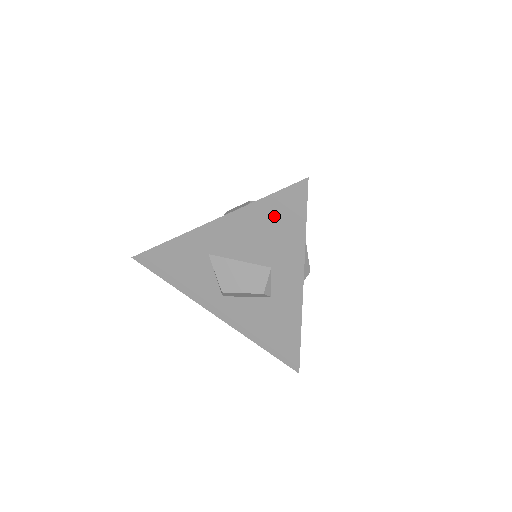
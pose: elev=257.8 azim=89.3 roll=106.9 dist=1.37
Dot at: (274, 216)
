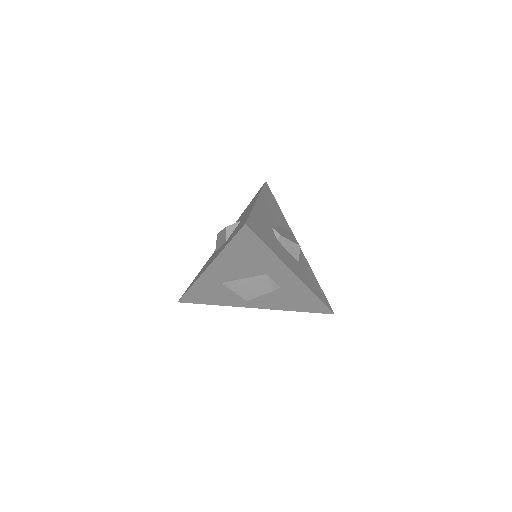
Dot at: (243, 250)
